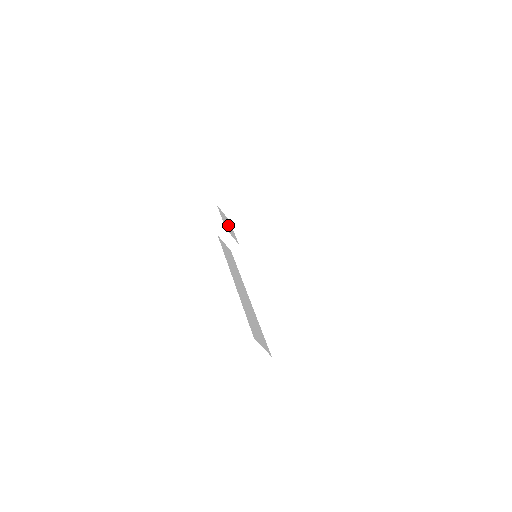
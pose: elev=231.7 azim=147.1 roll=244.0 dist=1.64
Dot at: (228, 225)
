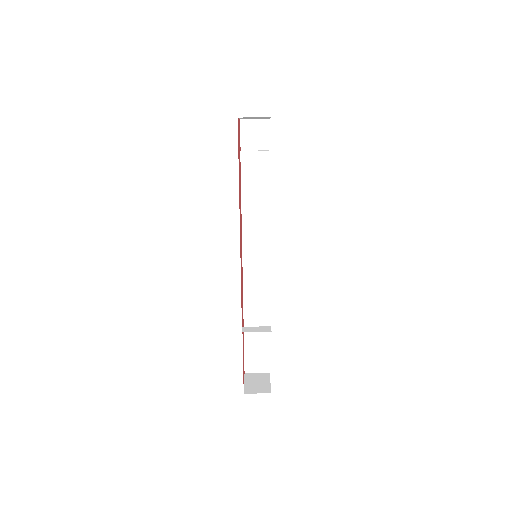
Dot at: occluded
